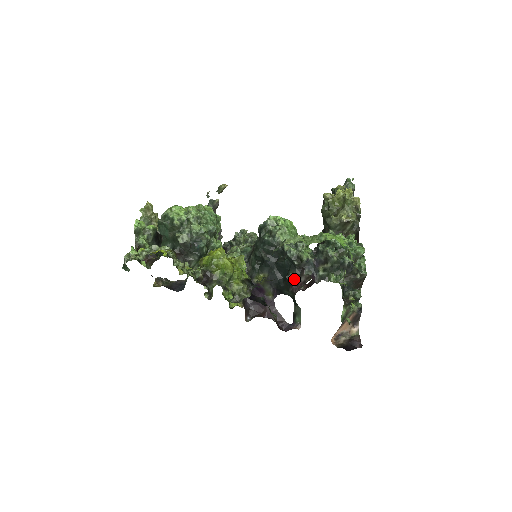
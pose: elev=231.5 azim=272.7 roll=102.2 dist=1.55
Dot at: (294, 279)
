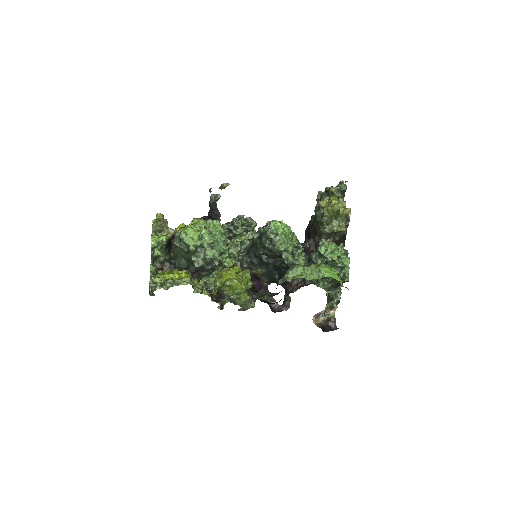
Dot at: (288, 280)
